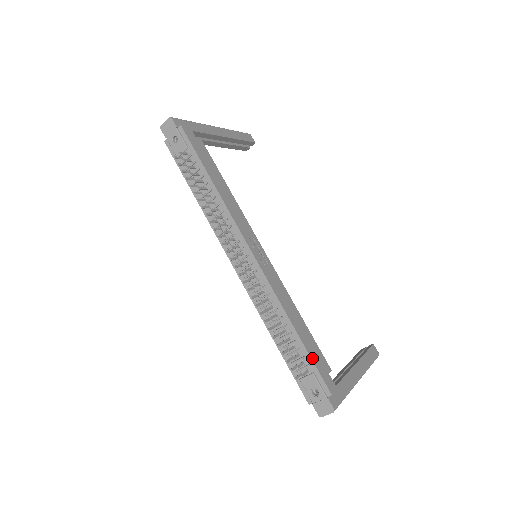
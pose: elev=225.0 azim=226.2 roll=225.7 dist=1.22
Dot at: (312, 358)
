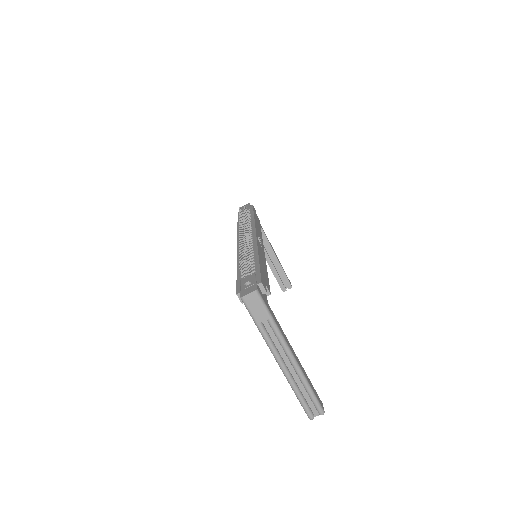
Dot at: (260, 269)
